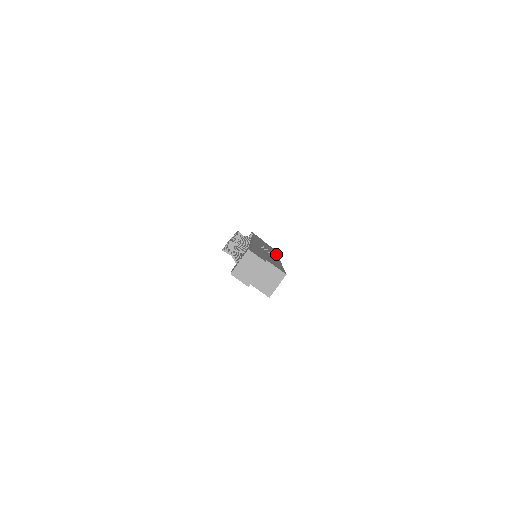
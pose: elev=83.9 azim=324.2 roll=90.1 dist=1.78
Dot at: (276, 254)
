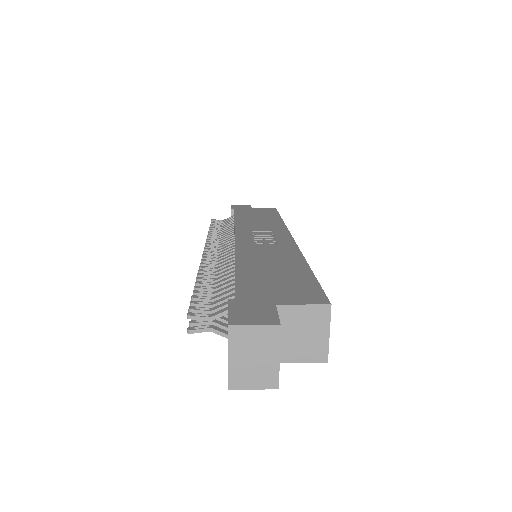
Dot at: (282, 225)
